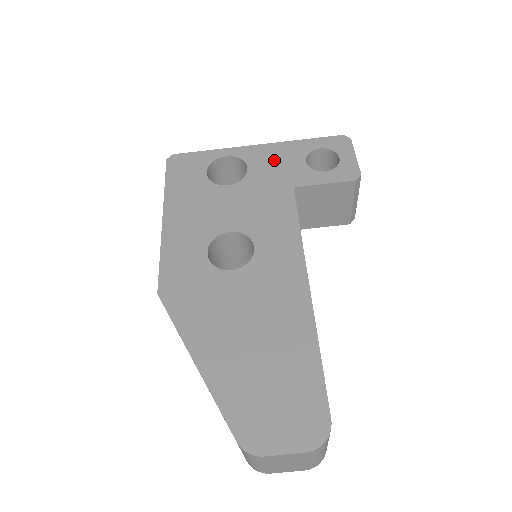
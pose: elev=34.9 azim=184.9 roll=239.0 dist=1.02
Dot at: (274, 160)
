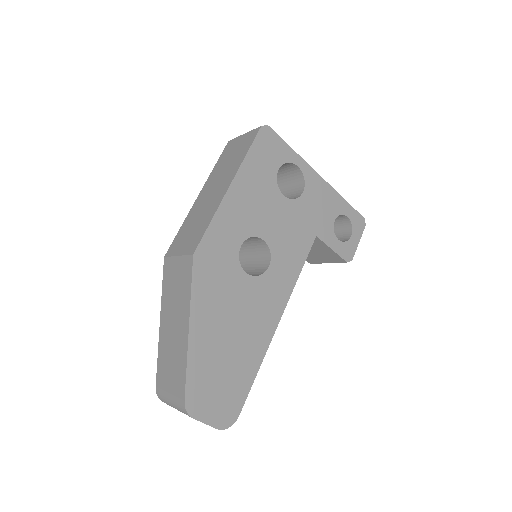
Dot at: (321, 201)
